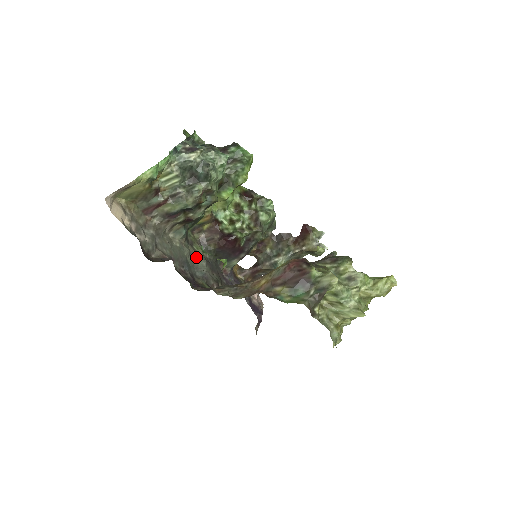
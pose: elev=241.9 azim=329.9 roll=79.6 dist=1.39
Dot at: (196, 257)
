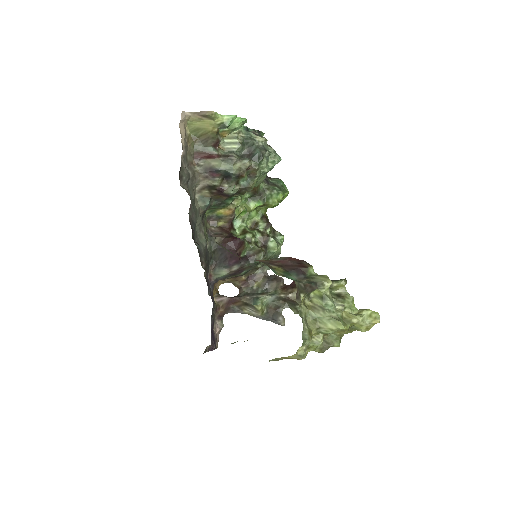
Dot at: (202, 234)
